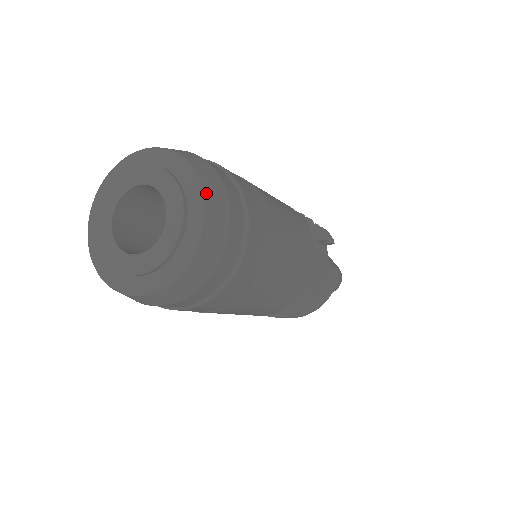
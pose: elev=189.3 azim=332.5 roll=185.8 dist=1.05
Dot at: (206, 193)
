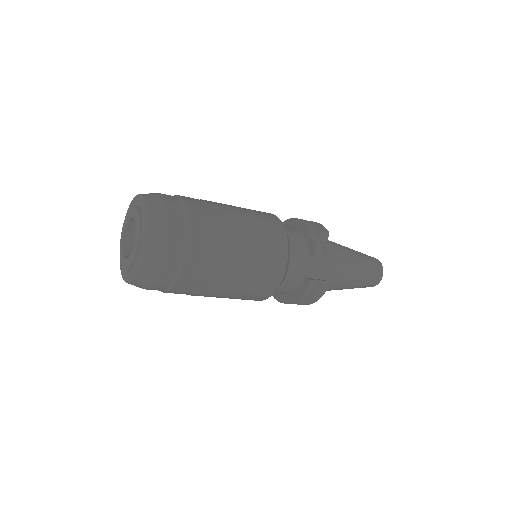
Dot at: (148, 238)
